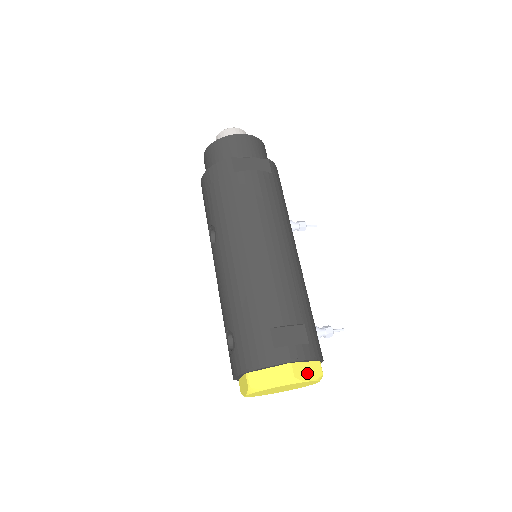
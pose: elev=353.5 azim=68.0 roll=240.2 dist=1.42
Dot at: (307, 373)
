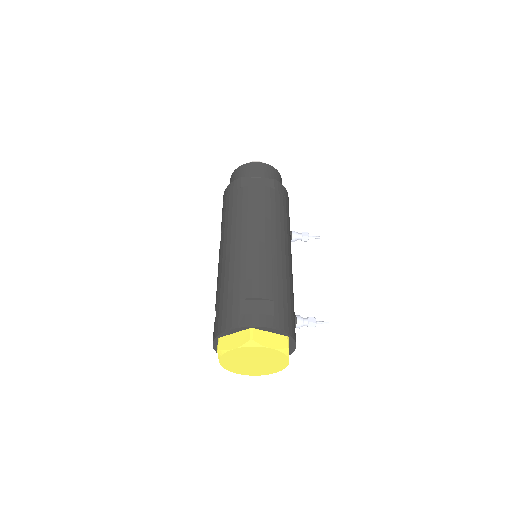
Dot at: (269, 341)
